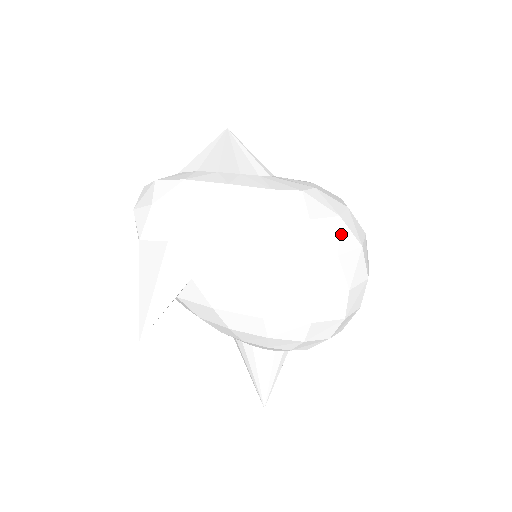
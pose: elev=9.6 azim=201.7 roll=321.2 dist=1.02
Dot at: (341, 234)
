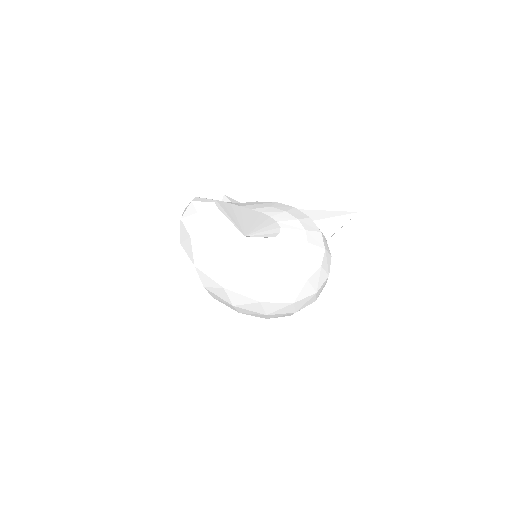
Dot at: (303, 290)
